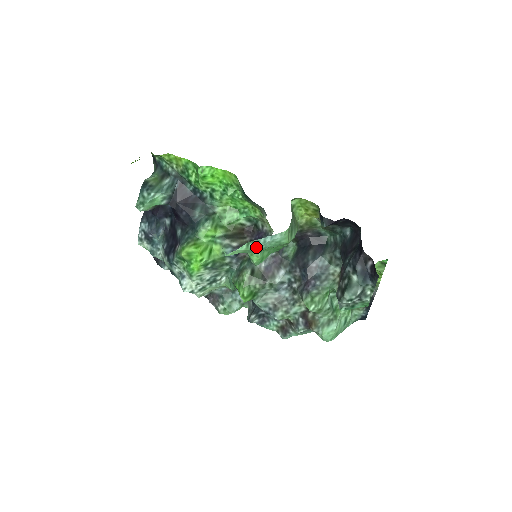
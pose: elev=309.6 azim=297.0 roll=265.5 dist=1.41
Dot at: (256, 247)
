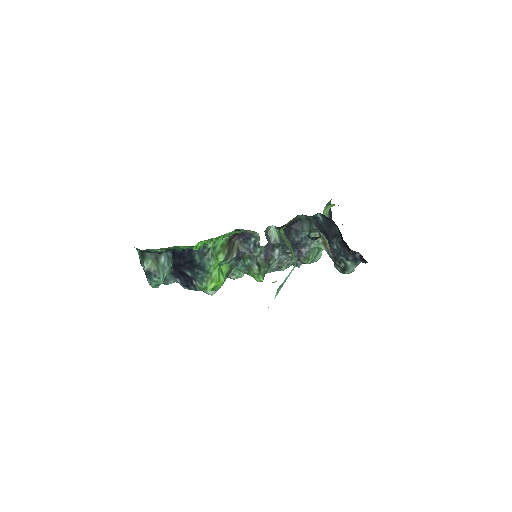
Dot at: (281, 287)
